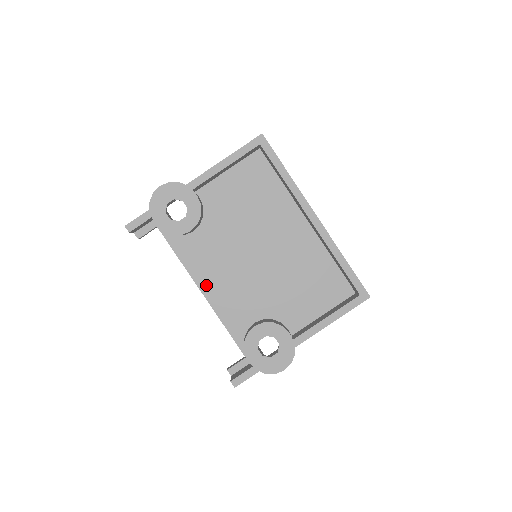
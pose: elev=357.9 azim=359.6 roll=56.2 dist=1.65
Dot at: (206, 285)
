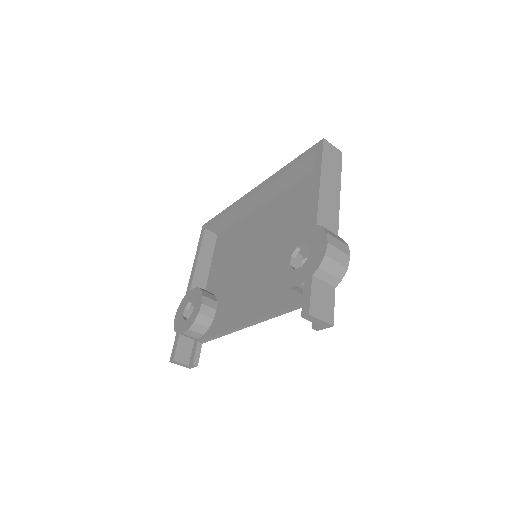
Dot at: (246, 316)
